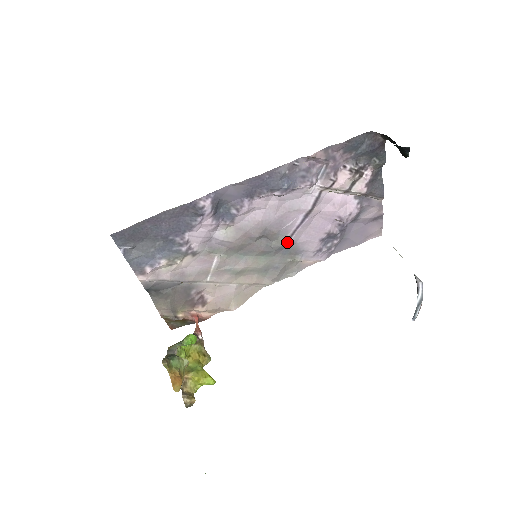
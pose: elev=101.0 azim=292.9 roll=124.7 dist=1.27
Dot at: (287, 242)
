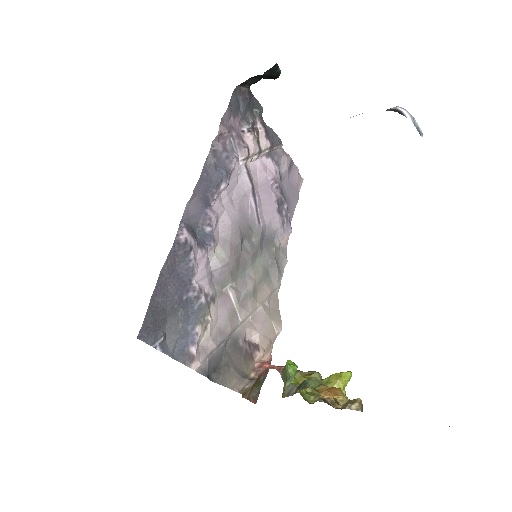
Dot at: (261, 231)
